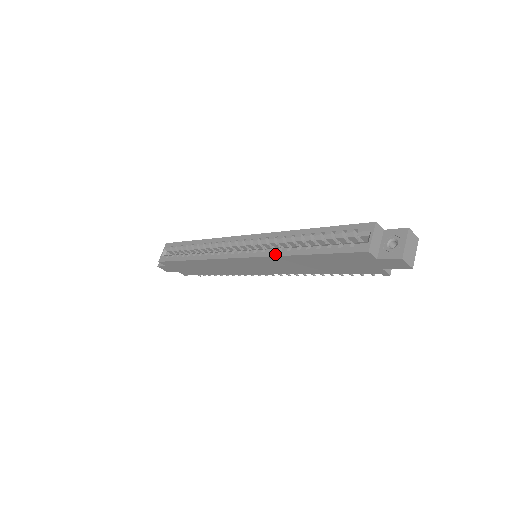
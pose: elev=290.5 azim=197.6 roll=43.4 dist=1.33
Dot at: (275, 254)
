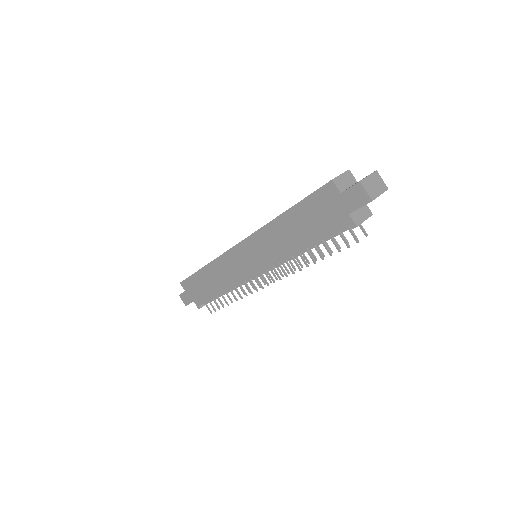
Dot at: (264, 225)
